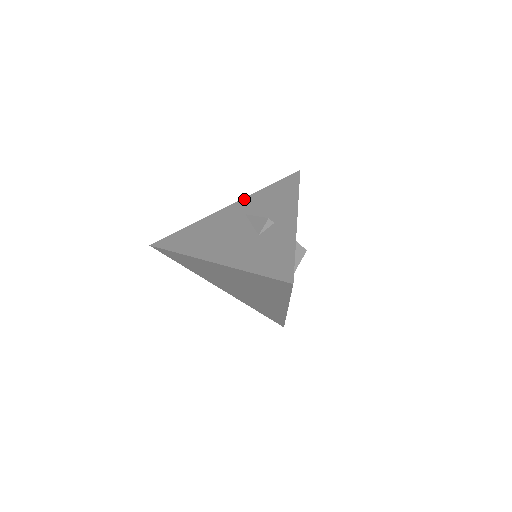
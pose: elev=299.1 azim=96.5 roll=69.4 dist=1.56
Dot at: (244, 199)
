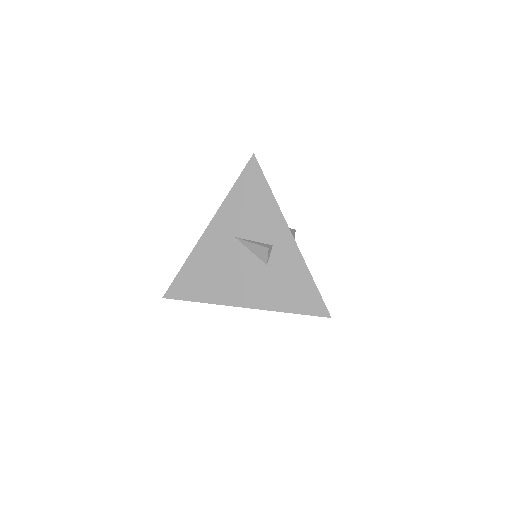
Dot at: (219, 214)
